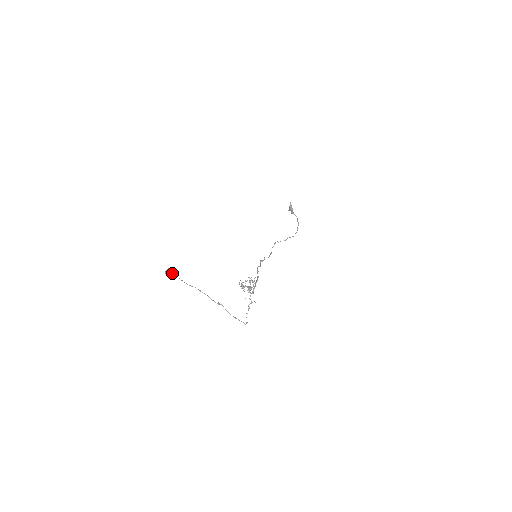
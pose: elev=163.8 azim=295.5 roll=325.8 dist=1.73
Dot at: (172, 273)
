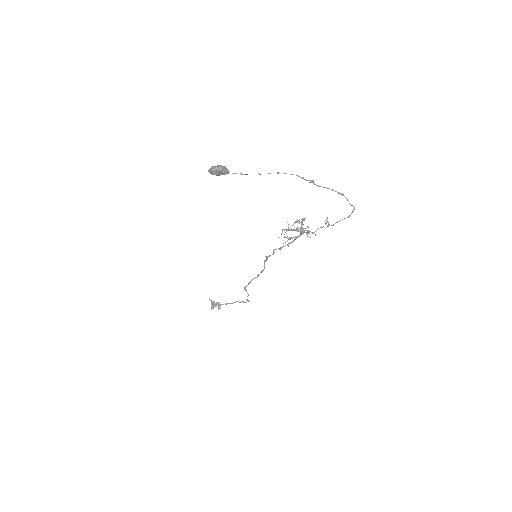
Dot at: occluded
